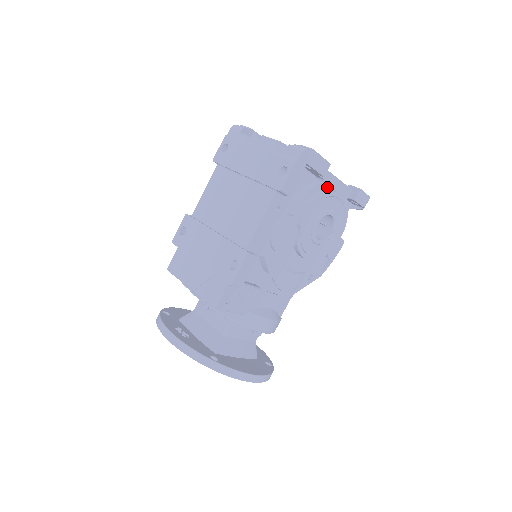
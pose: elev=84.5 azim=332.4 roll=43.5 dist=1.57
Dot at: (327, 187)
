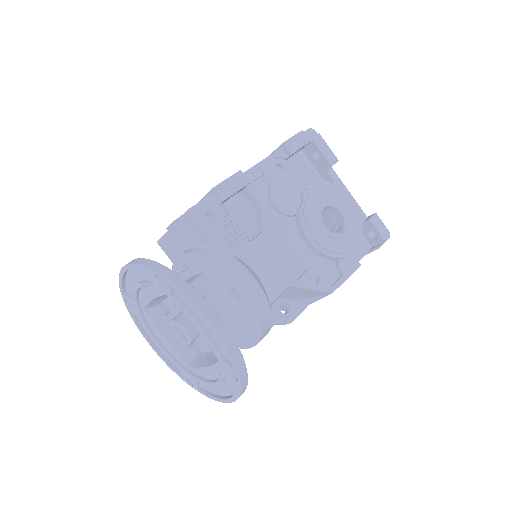
Dot at: occluded
